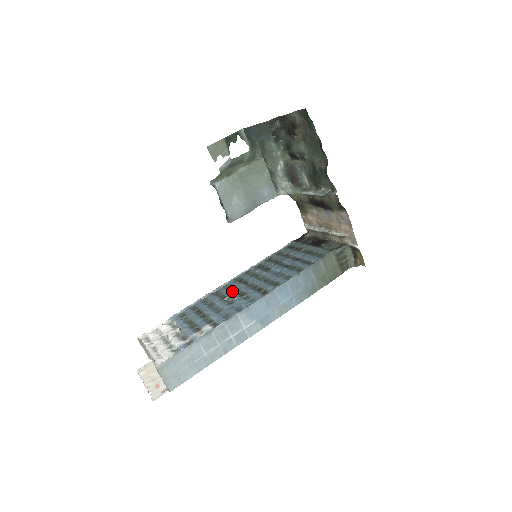
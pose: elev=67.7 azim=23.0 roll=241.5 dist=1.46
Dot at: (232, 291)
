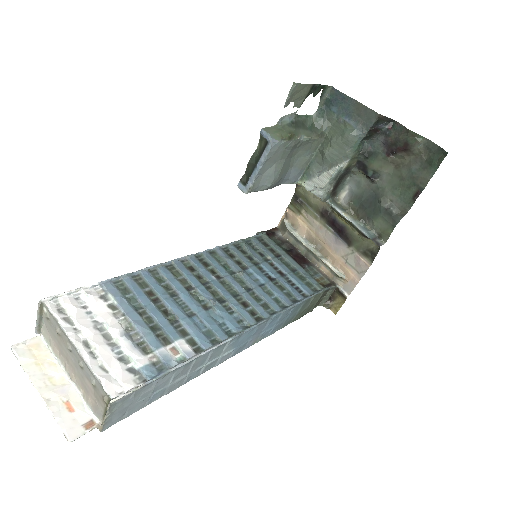
Dot at: (200, 281)
